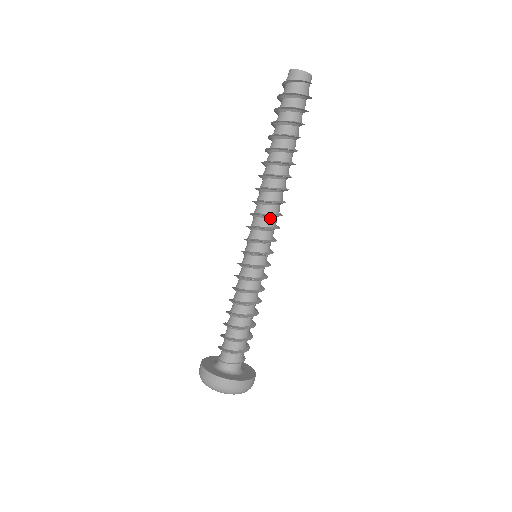
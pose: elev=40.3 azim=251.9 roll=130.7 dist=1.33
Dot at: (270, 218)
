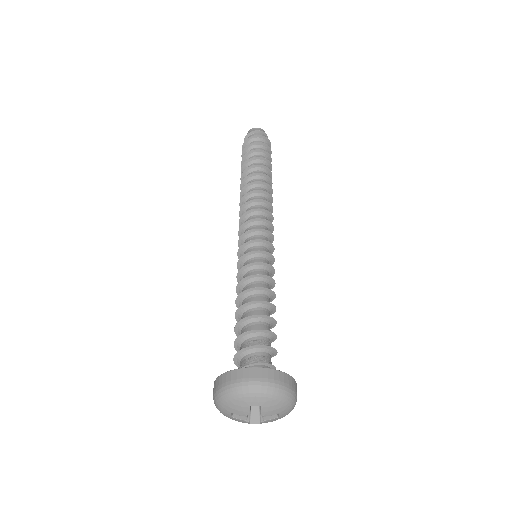
Dot at: (258, 215)
